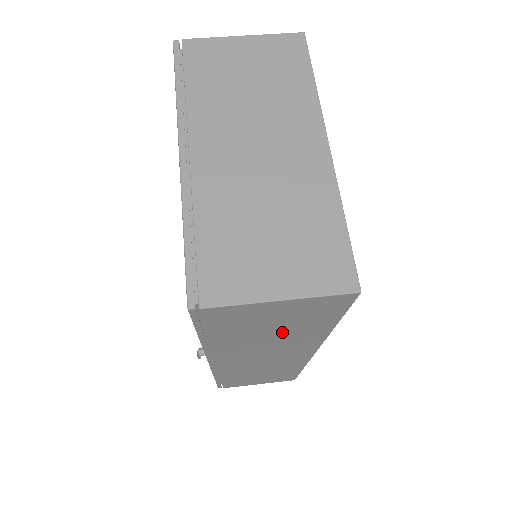
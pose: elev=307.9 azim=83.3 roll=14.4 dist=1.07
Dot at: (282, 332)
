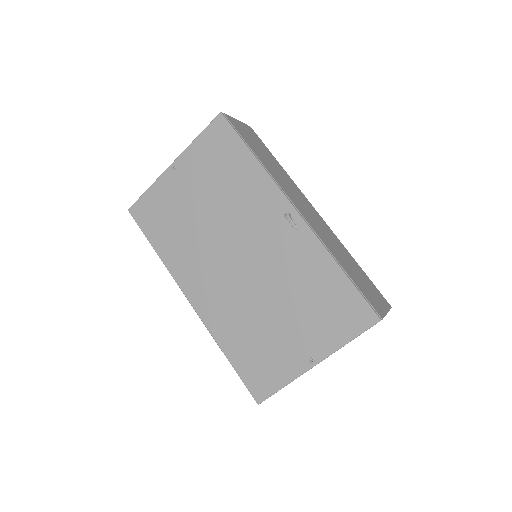
Dot at: (269, 160)
